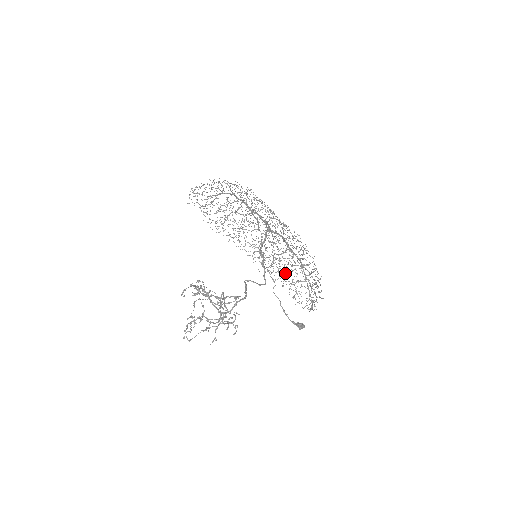
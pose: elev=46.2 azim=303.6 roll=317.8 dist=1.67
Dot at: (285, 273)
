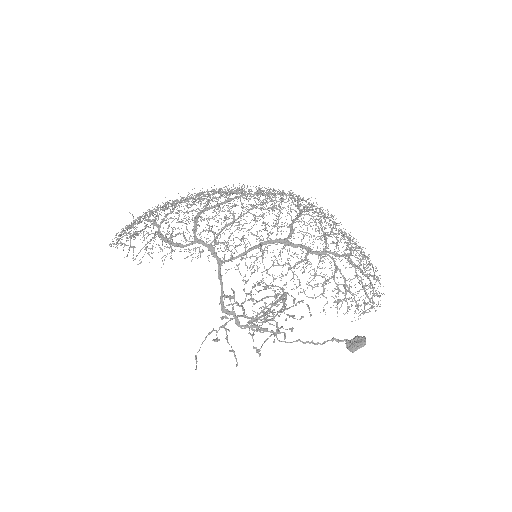
Dot at: (326, 232)
